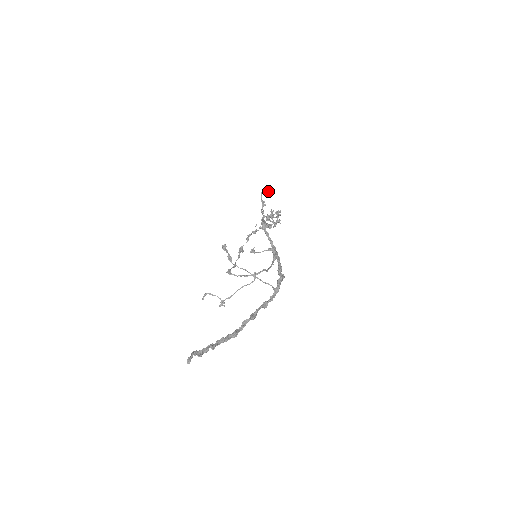
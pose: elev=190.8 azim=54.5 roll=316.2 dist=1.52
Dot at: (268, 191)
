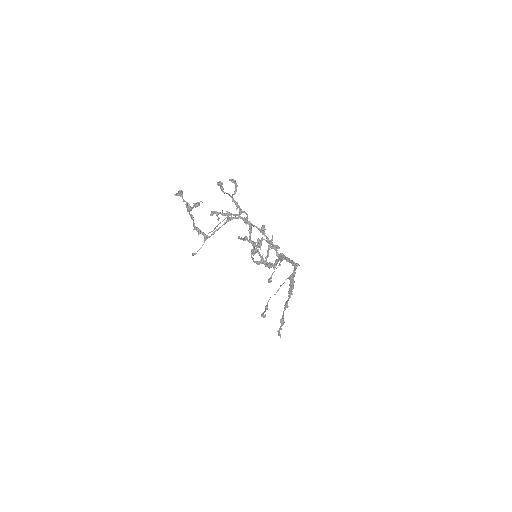
Dot at: occluded
